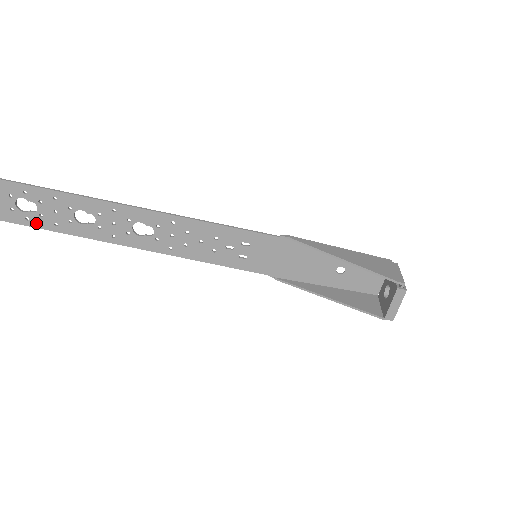
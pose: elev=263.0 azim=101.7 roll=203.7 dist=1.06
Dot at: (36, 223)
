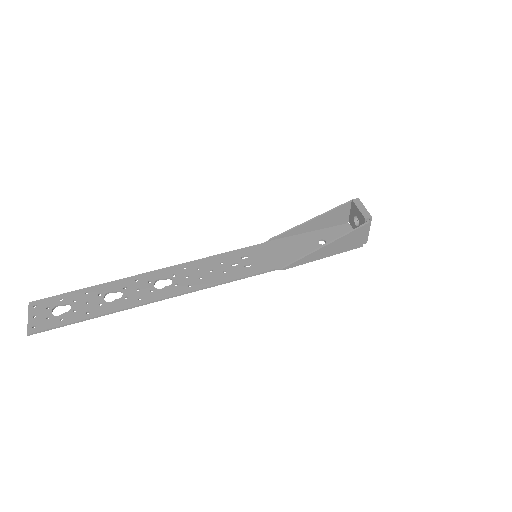
Dot at: (69, 320)
